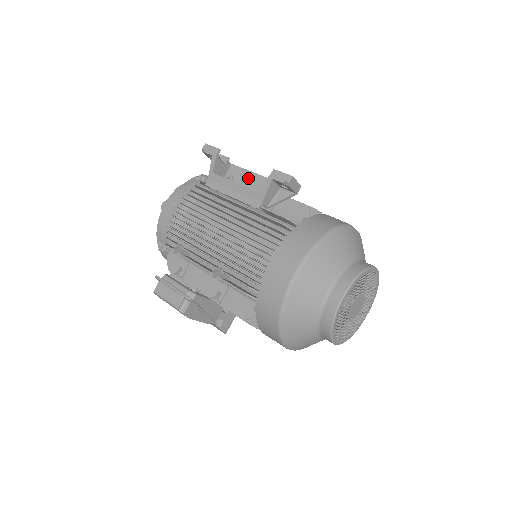
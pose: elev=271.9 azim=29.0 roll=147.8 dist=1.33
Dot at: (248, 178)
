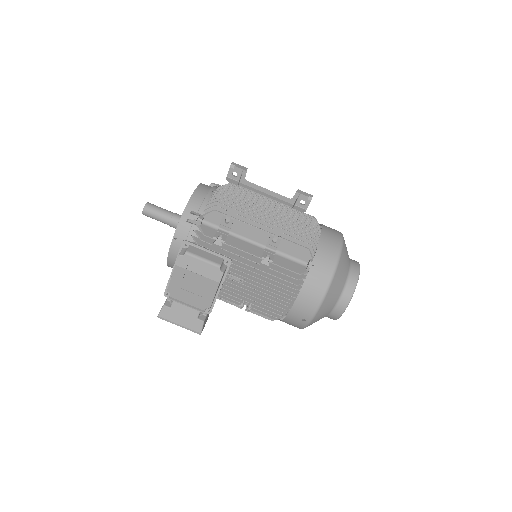
Dot at: occluded
